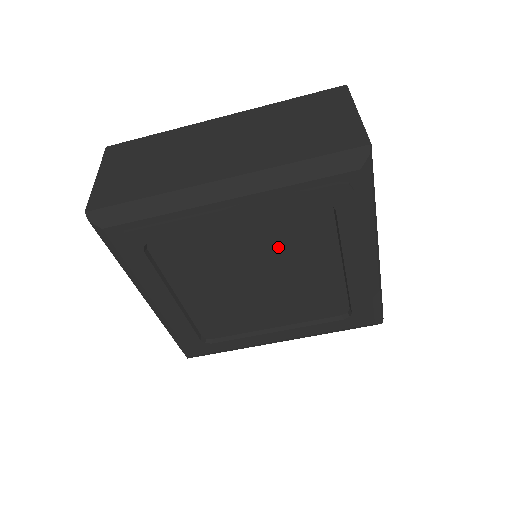
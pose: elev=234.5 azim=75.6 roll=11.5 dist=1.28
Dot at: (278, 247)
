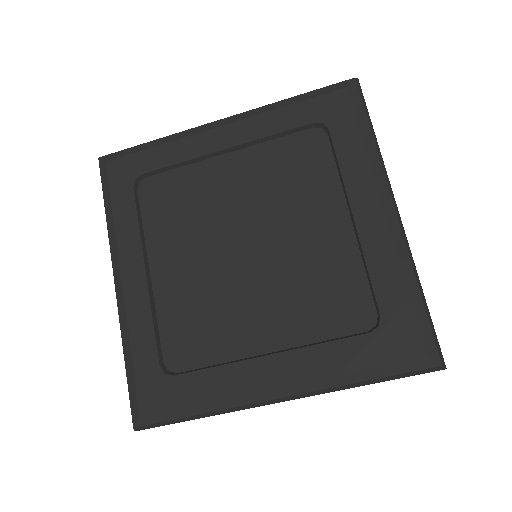
Dot at: (272, 191)
